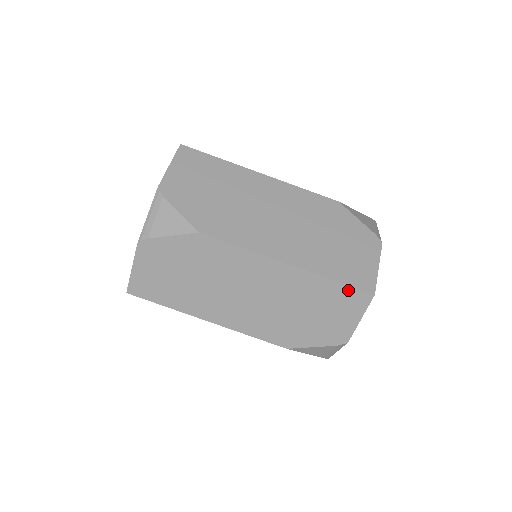
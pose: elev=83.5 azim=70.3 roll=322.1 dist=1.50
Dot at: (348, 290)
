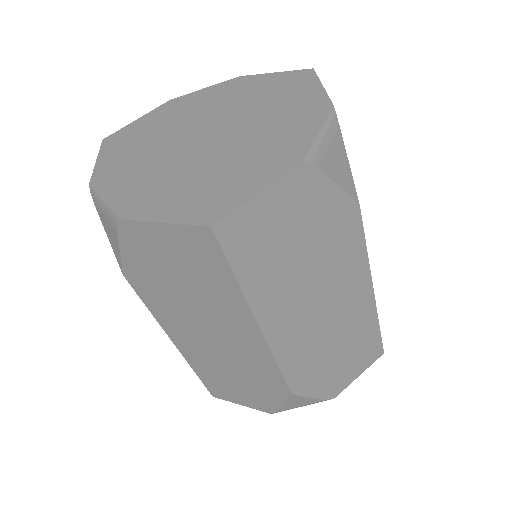
Dot at: (378, 341)
